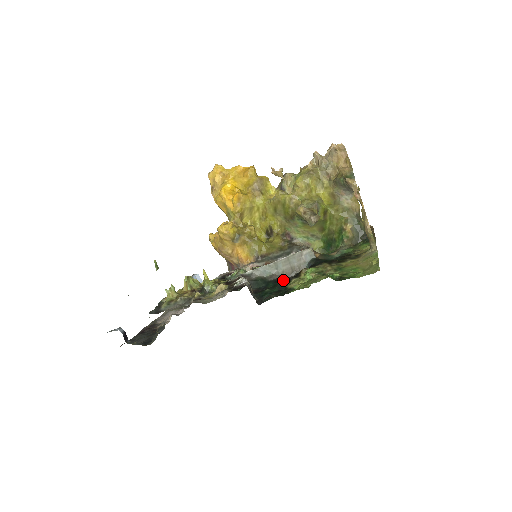
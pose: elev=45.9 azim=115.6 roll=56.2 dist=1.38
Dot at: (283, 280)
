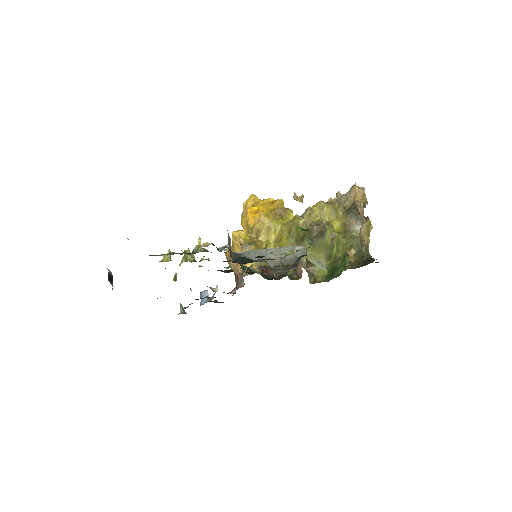
Dot at: (266, 259)
